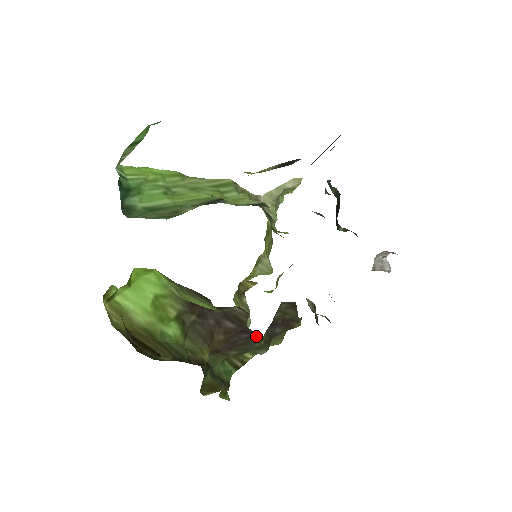
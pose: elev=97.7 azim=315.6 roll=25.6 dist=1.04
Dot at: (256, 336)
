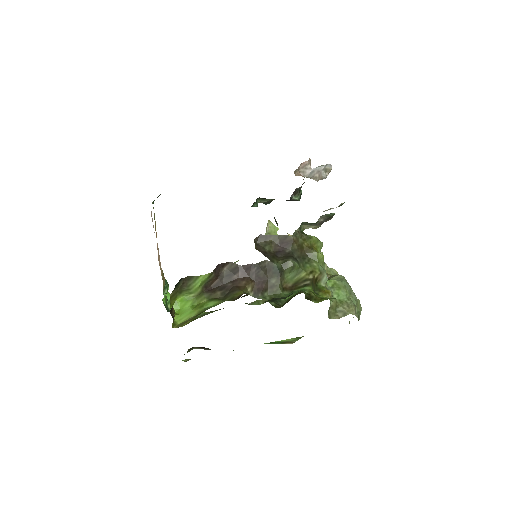
Dot at: (263, 263)
